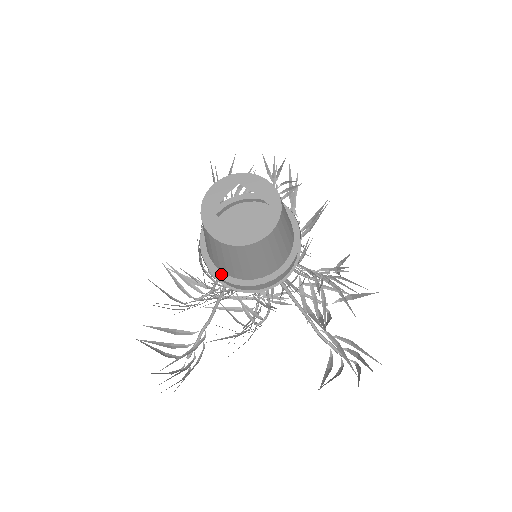
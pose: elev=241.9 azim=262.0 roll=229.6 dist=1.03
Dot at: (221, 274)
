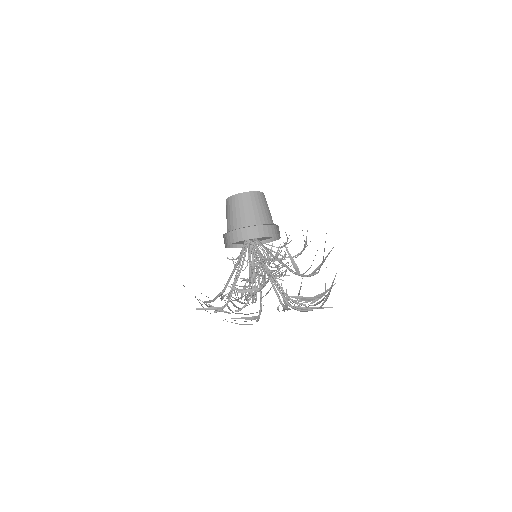
Dot at: (234, 230)
